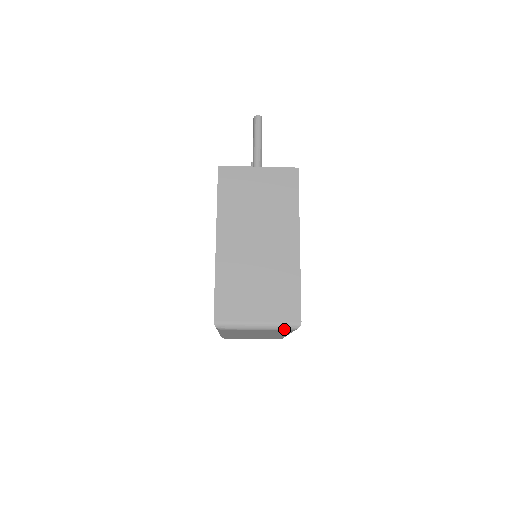
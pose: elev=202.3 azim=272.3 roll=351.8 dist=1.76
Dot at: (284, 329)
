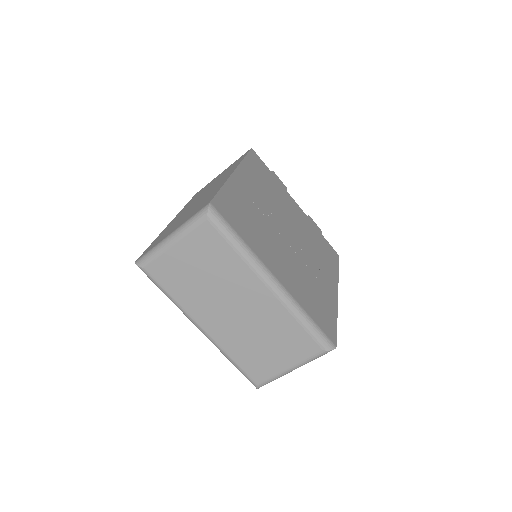
Dot at: (196, 223)
